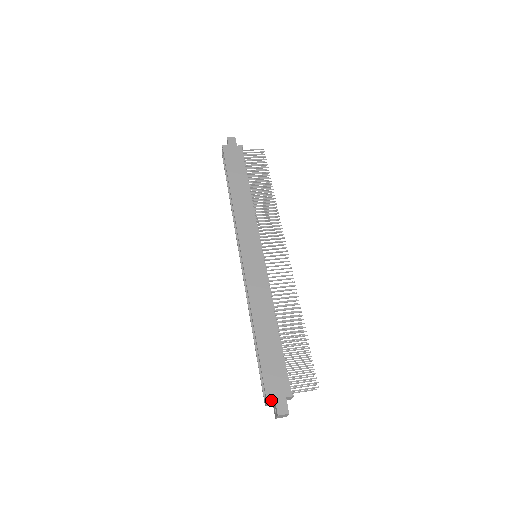
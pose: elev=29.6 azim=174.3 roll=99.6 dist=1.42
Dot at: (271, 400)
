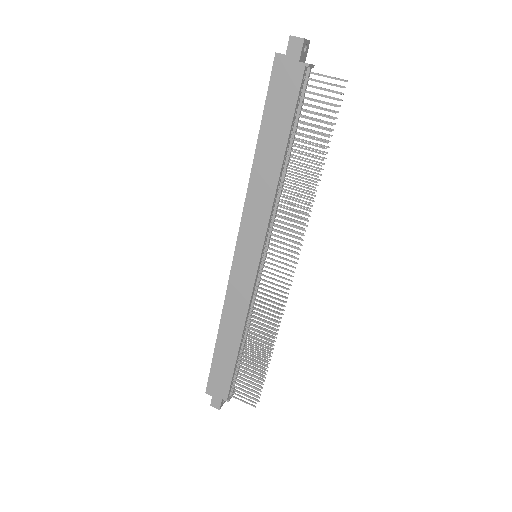
Dot at: (209, 393)
